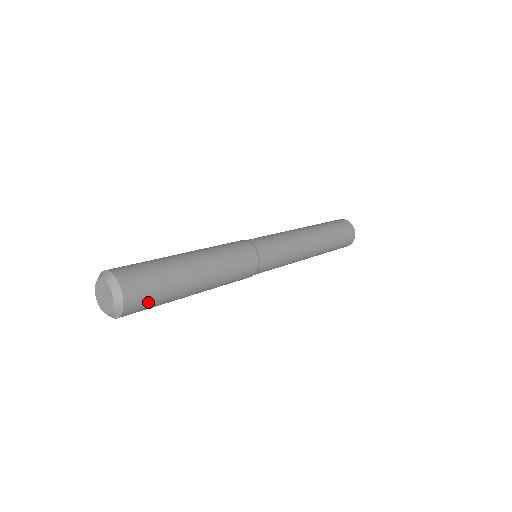
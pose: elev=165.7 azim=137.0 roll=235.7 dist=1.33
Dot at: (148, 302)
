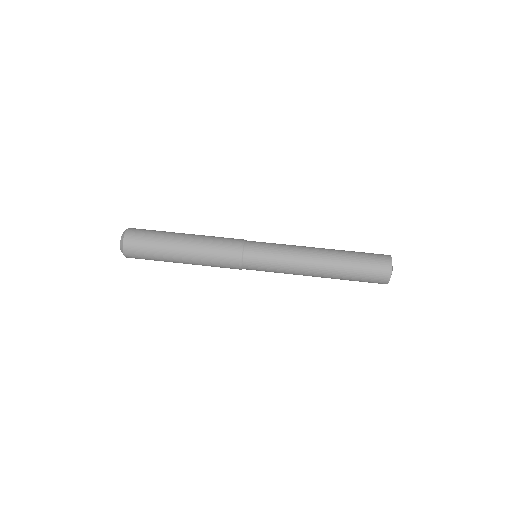
Dot at: (141, 254)
